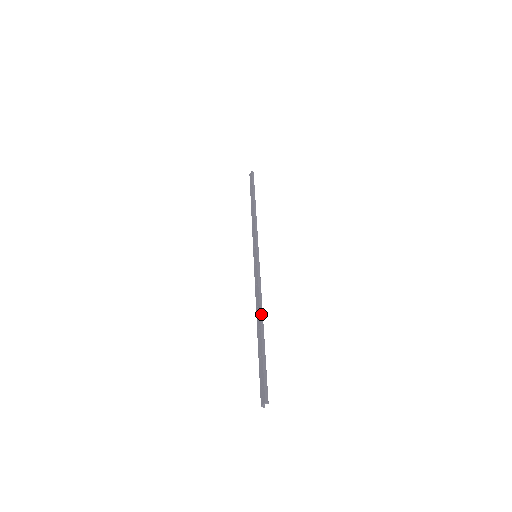
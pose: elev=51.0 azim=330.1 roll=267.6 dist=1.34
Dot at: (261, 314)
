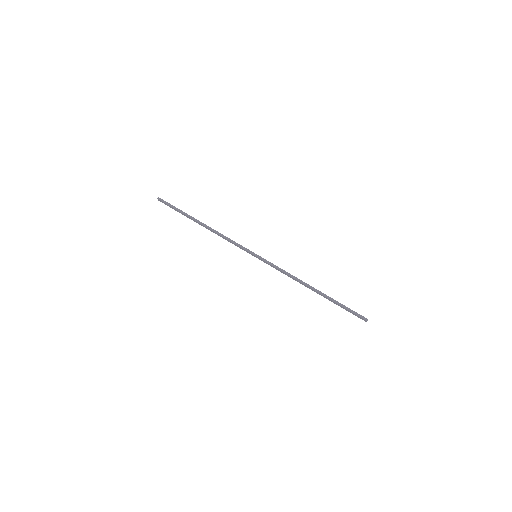
Dot at: (308, 286)
